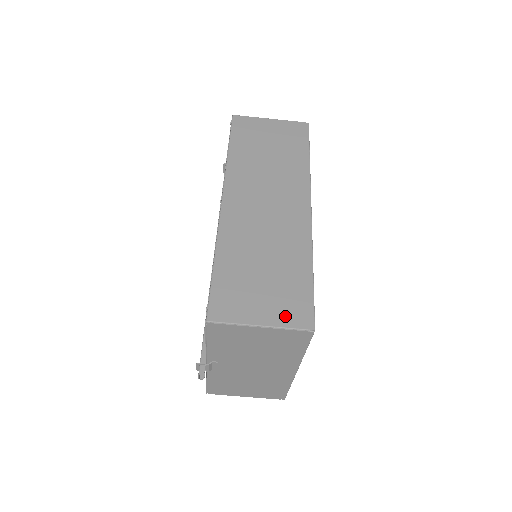
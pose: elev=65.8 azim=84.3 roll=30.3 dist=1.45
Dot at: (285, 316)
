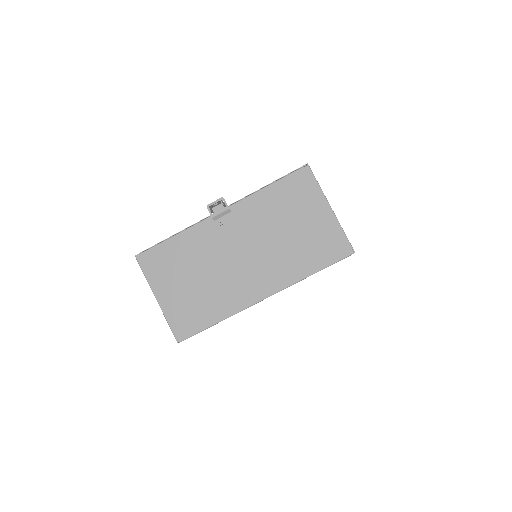
Dot at: occluded
